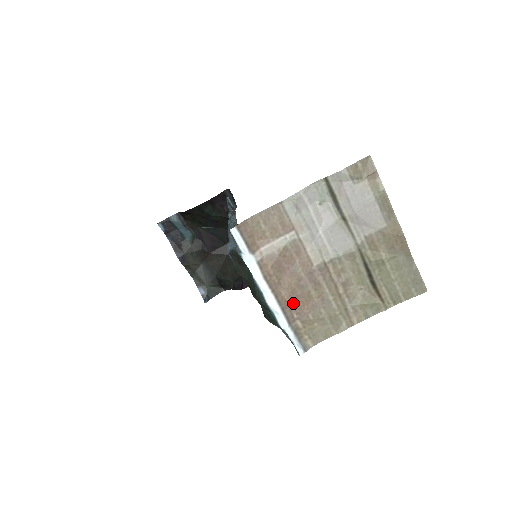
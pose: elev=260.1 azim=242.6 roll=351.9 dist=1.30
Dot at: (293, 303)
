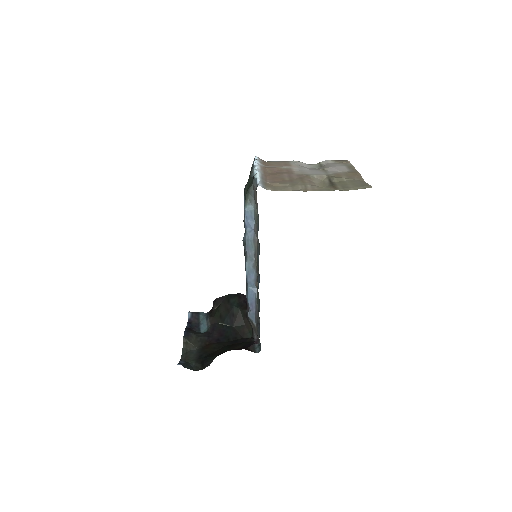
Dot at: (270, 178)
